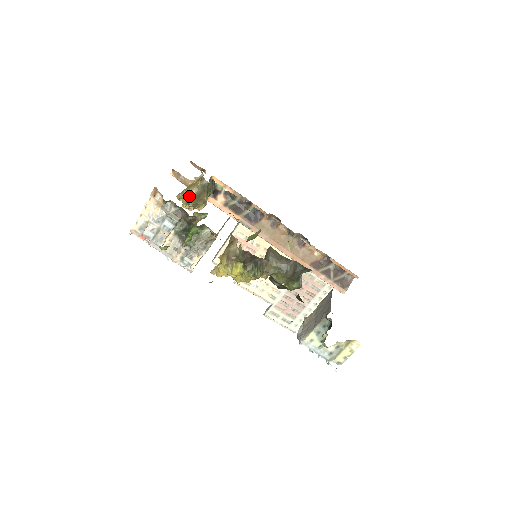
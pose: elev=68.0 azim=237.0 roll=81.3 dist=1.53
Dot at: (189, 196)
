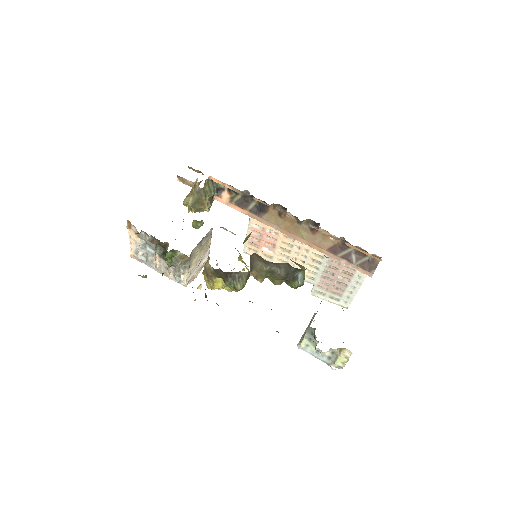
Dot at: (189, 204)
